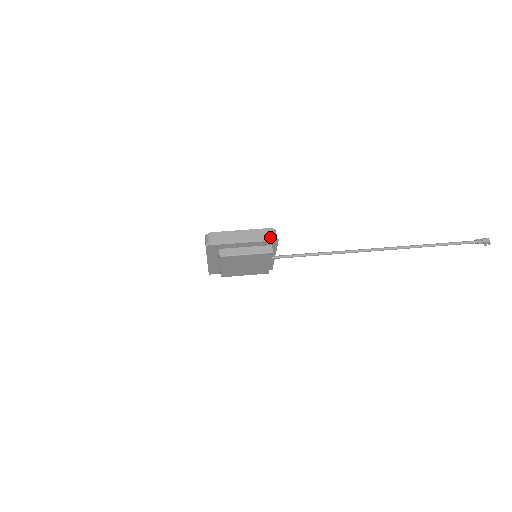
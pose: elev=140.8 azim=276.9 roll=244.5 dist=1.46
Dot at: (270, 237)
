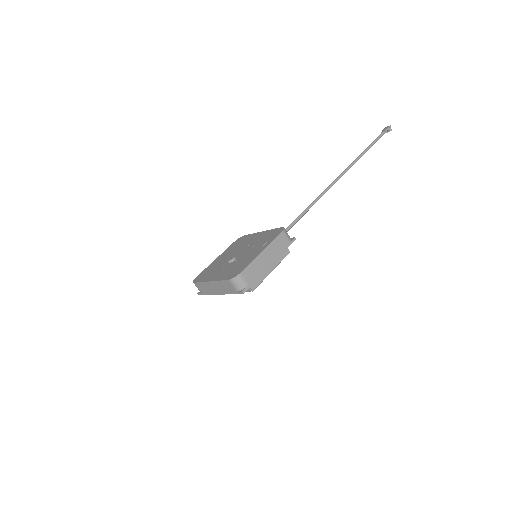
Dot at: (288, 241)
